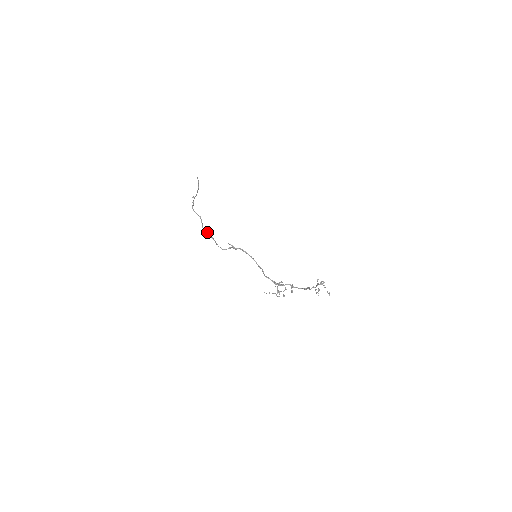
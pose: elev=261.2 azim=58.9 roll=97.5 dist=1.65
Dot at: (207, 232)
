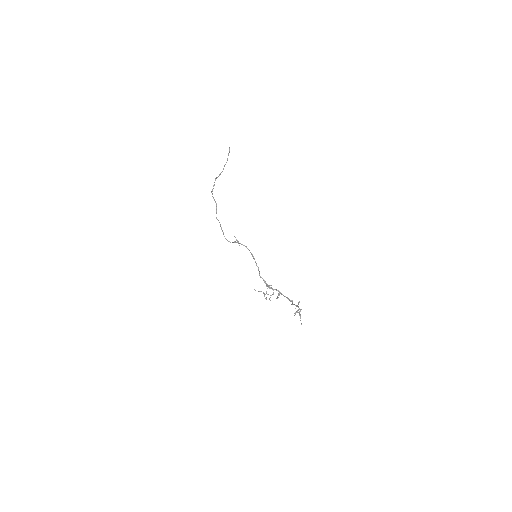
Dot at: occluded
